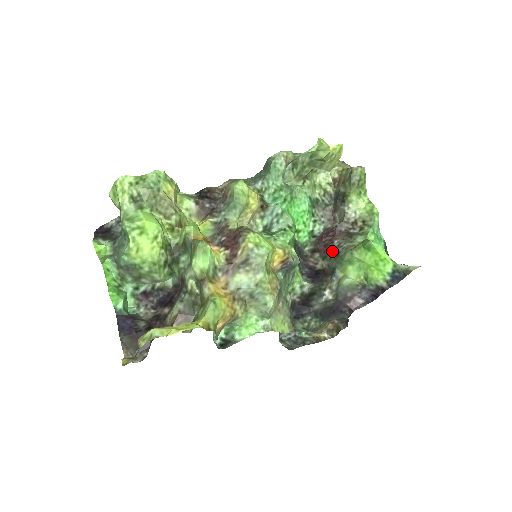
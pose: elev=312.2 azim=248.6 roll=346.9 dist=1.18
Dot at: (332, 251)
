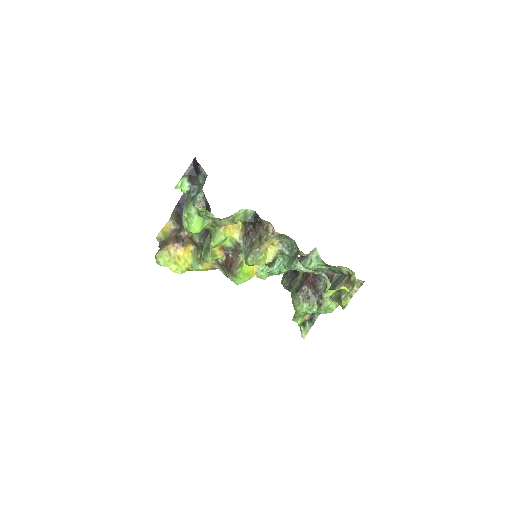
Dot at: (302, 284)
